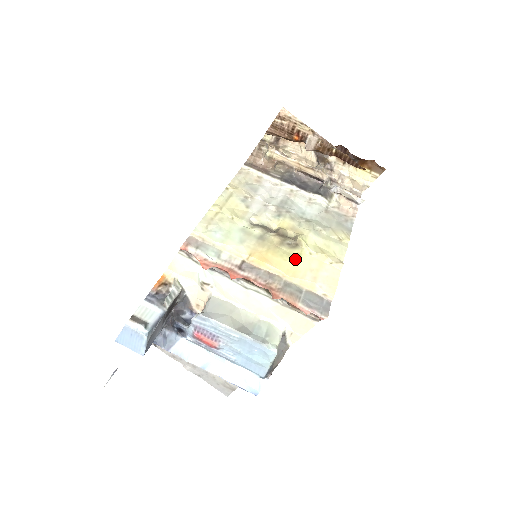
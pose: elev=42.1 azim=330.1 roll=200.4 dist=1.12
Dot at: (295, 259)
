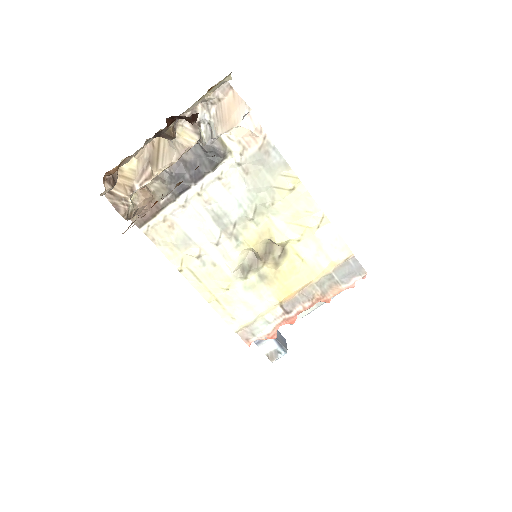
Dot at: (300, 263)
